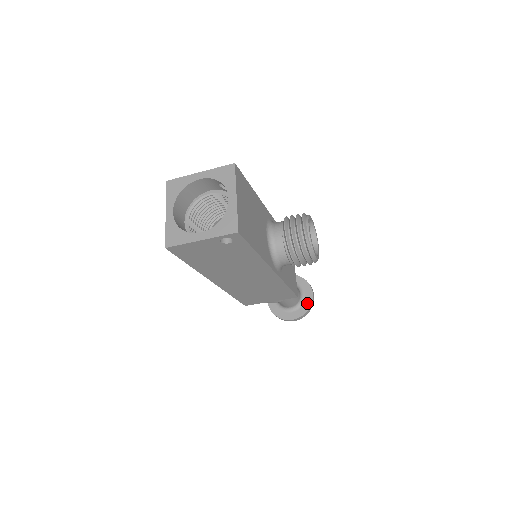
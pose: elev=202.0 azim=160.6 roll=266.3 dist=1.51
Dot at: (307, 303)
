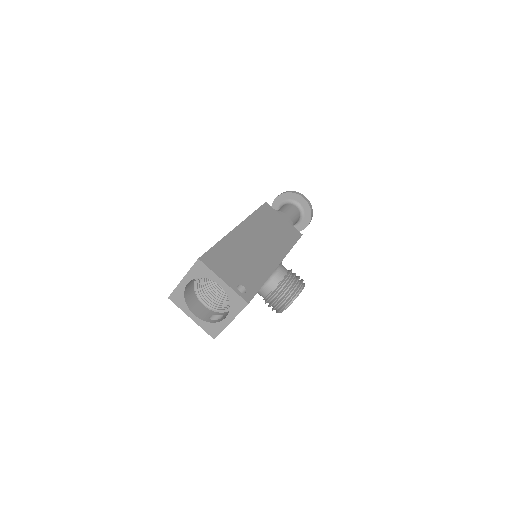
Dot at: (297, 228)
